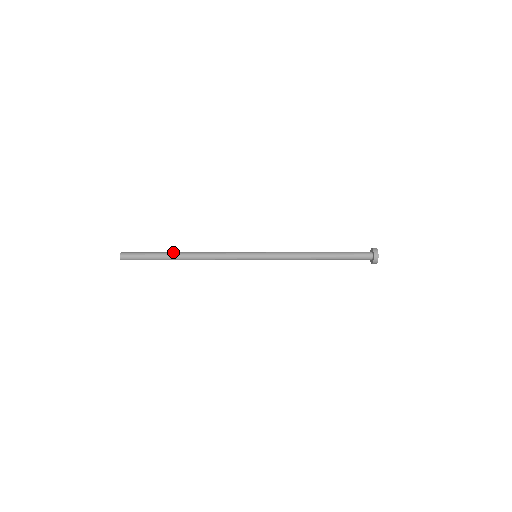
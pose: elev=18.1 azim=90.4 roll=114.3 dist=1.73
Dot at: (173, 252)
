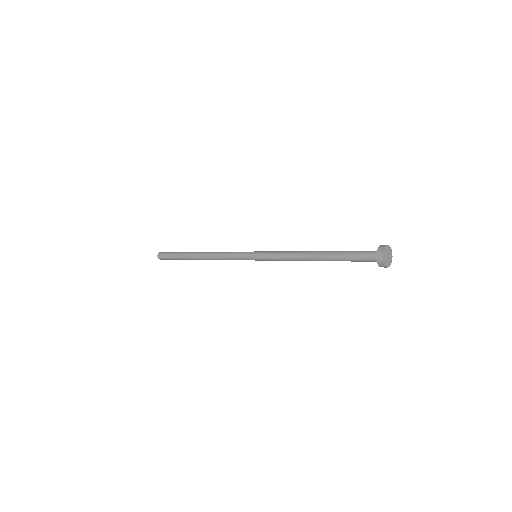
Dot at: occluded
